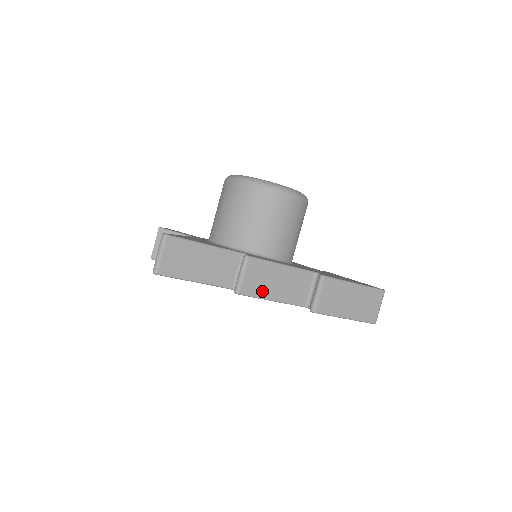
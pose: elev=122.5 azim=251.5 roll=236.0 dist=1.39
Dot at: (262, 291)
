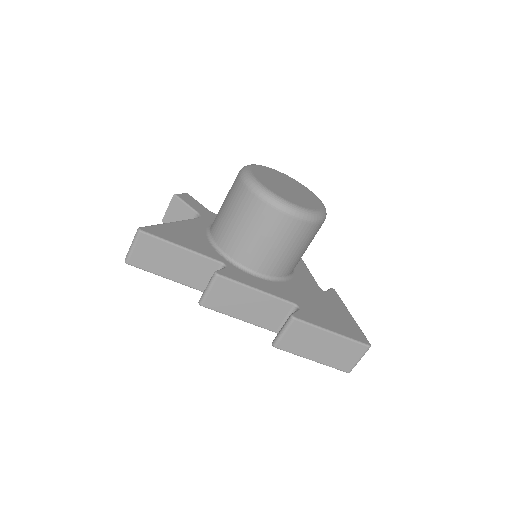
Dot at: (228, 309)
